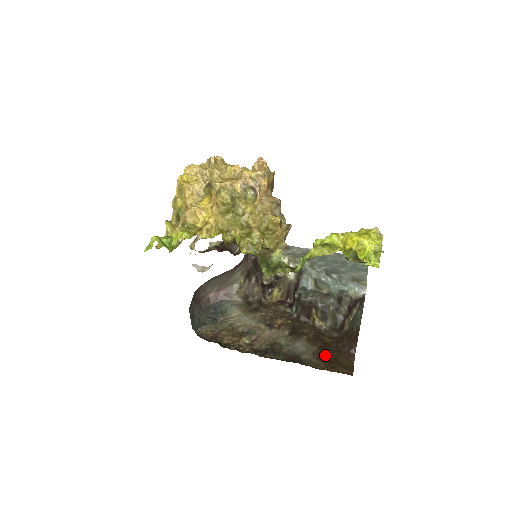
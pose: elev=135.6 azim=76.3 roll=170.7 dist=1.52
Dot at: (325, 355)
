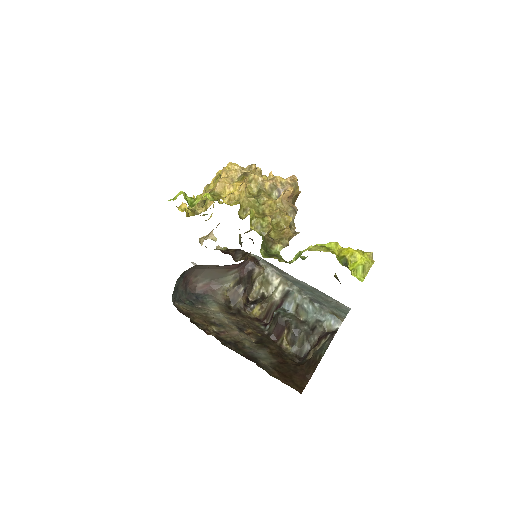
Dot at: (282, 369)
